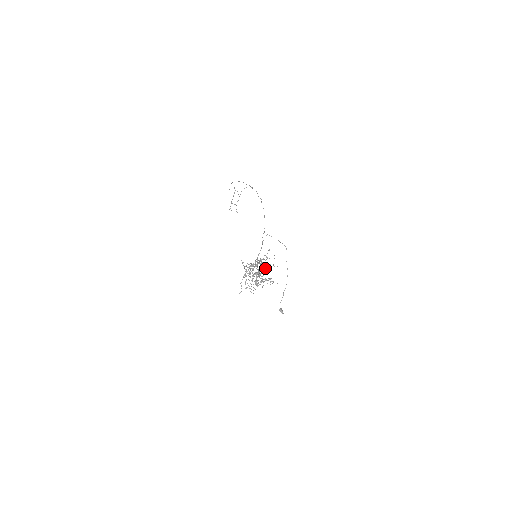
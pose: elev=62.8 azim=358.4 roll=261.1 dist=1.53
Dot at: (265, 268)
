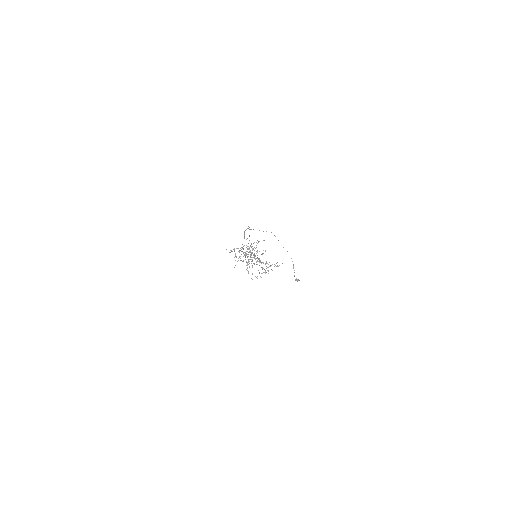
Dot at: occluded
